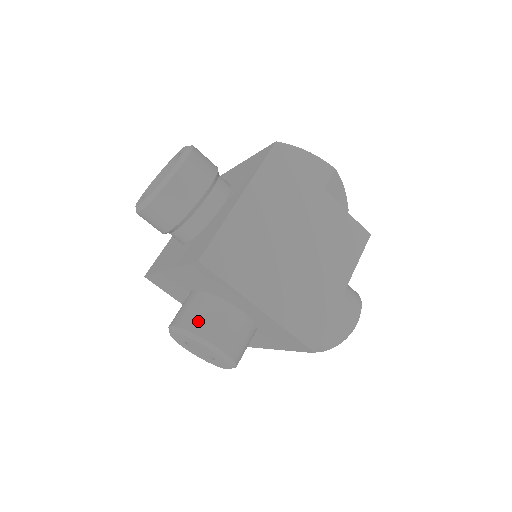
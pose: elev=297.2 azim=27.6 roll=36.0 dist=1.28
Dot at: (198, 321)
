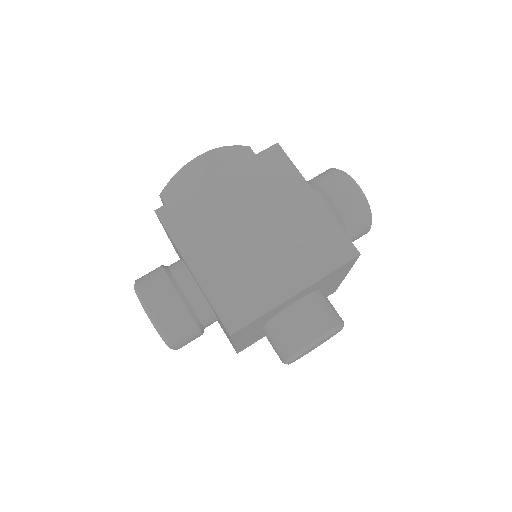
Dot at: (286, 344)
